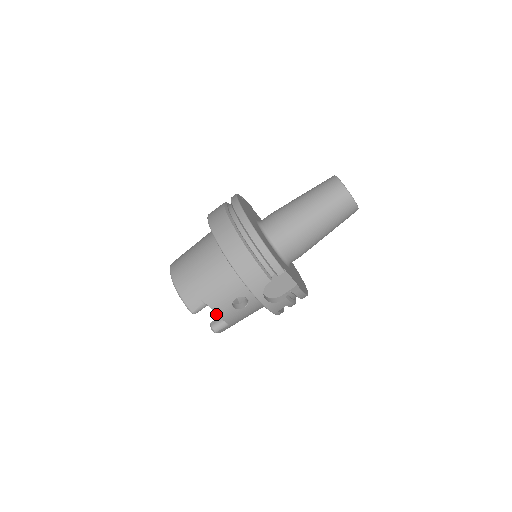
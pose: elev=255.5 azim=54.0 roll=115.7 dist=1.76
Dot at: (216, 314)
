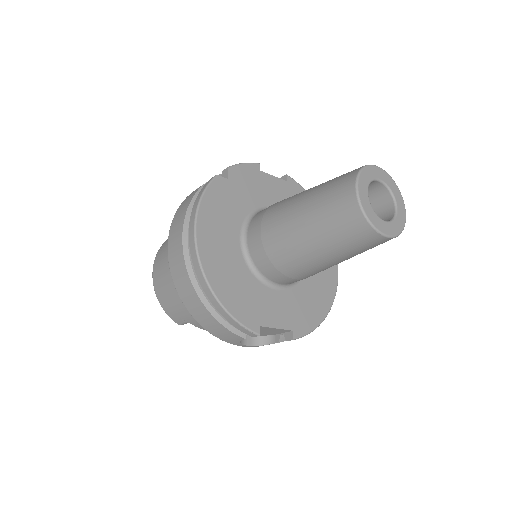
Dot at: occluded
